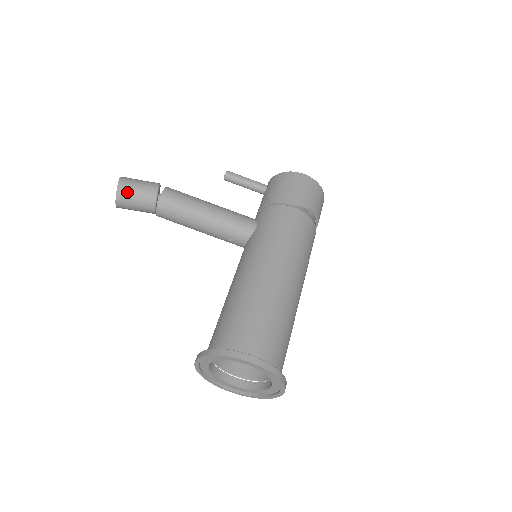
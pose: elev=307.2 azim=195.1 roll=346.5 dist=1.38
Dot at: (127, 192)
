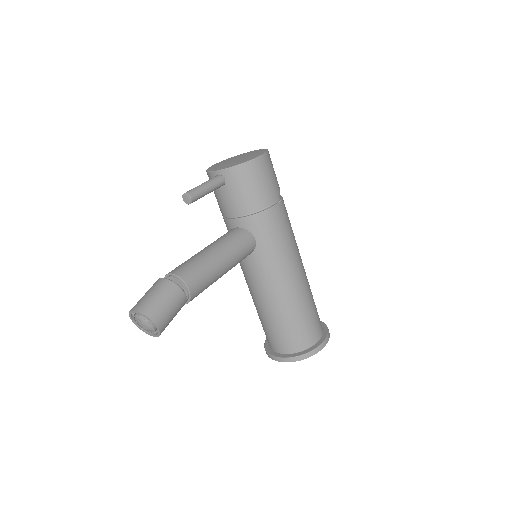
Dot at: (167, 324)
